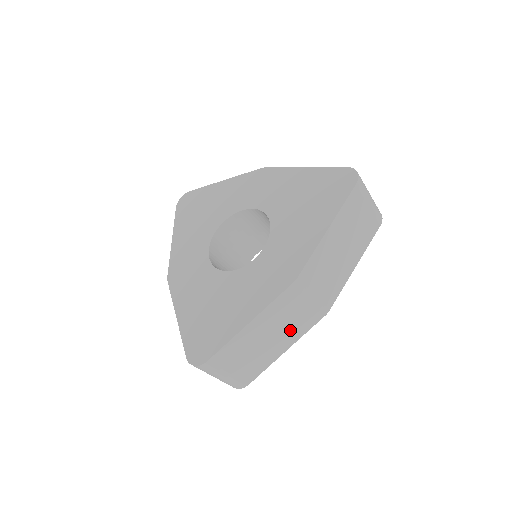
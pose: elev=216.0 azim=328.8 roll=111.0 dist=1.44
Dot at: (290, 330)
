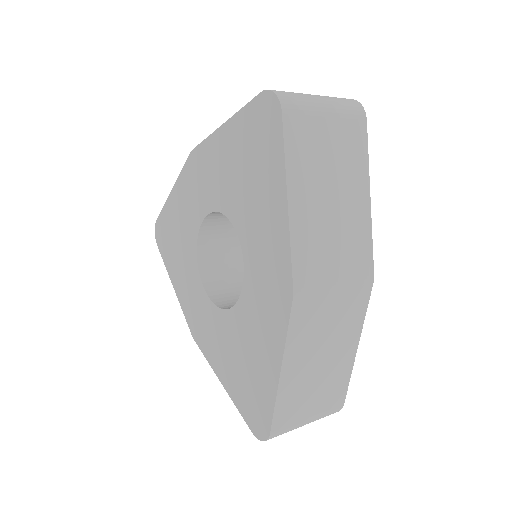
Dot at: (341, 332)
